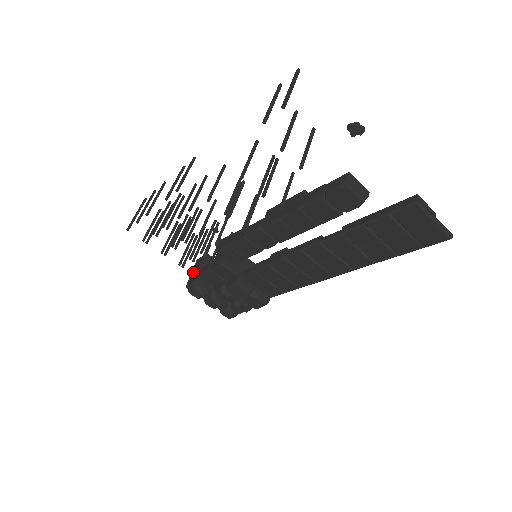
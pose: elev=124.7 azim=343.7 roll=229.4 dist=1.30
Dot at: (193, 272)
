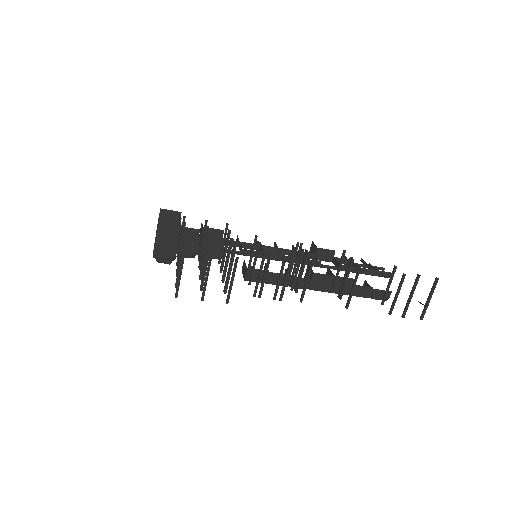
Dot at: (162, 242)
